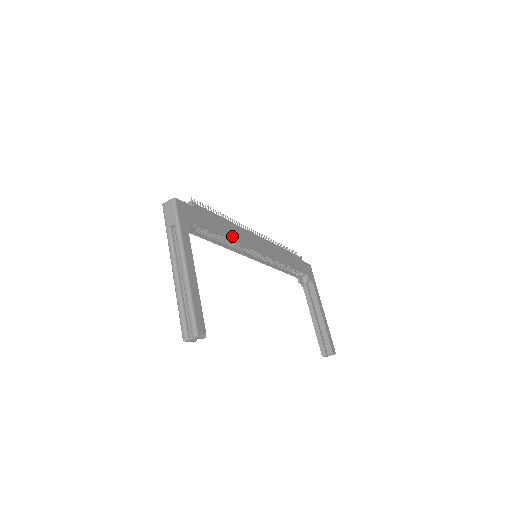
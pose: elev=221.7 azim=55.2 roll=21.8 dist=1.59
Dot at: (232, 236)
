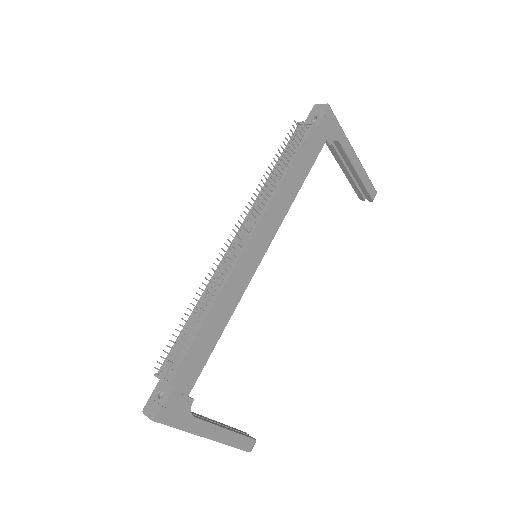
Dot at: (225, 319)
